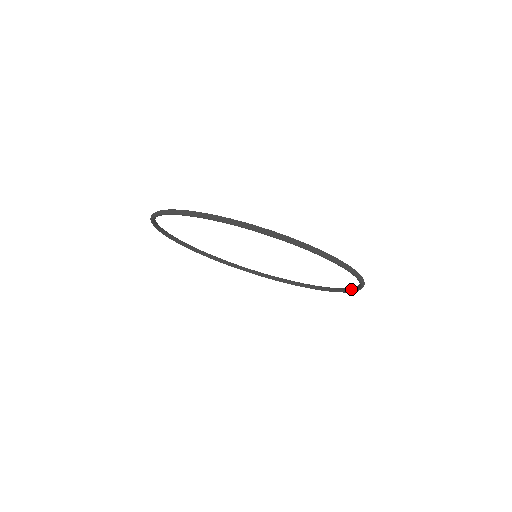
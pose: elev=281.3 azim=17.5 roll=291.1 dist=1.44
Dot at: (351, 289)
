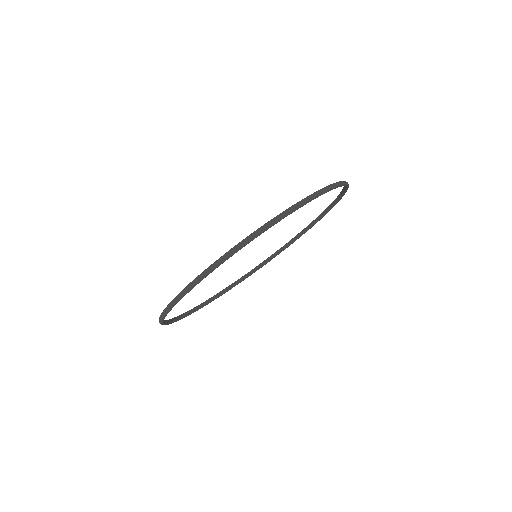
Dot at: (304, 231)
